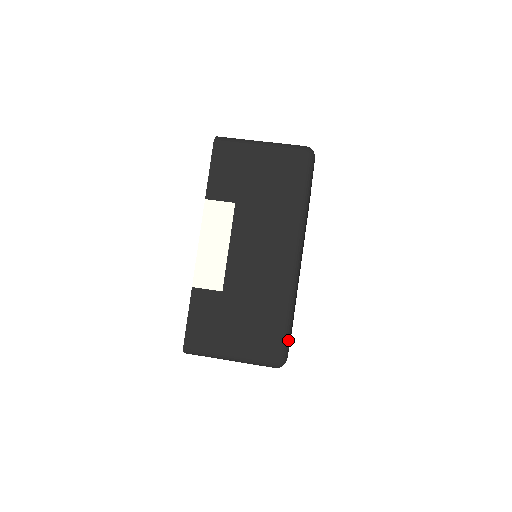
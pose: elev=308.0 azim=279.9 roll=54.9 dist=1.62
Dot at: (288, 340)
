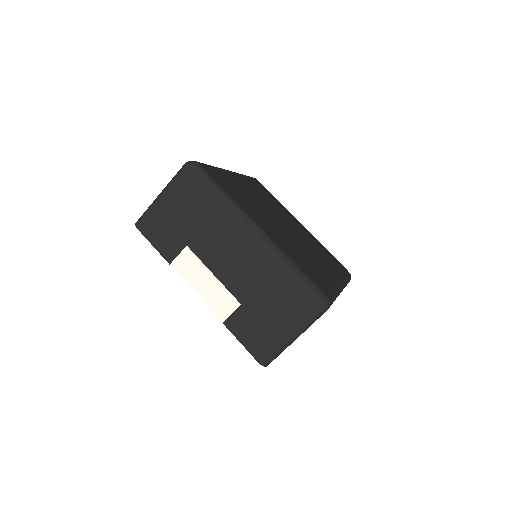
Dot at: (312, 285)
